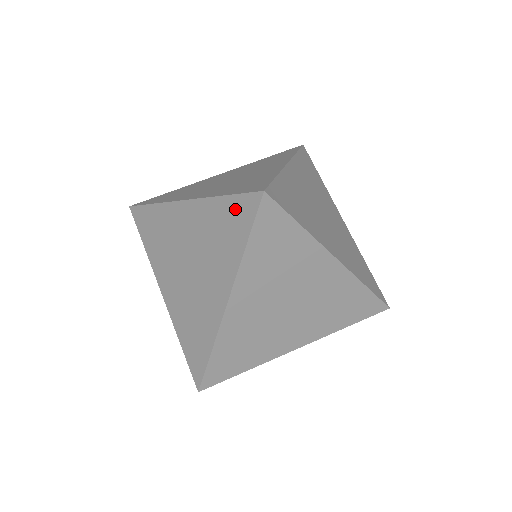
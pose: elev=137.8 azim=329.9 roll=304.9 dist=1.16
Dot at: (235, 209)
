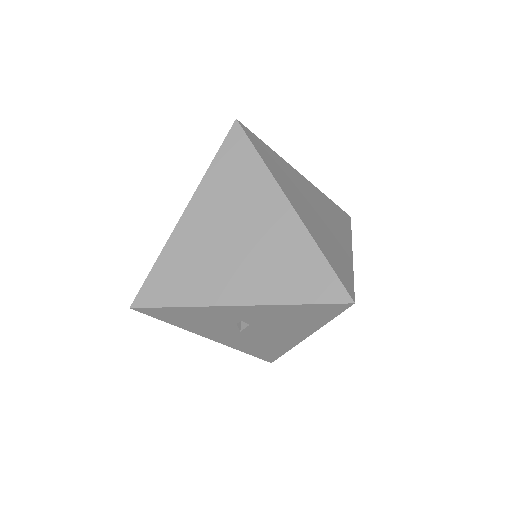
Dot at: occluded
